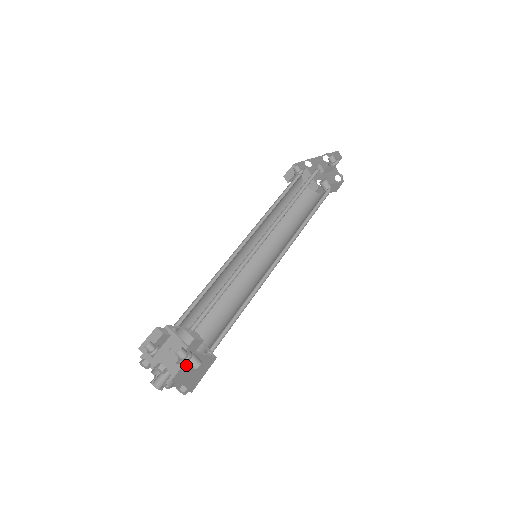
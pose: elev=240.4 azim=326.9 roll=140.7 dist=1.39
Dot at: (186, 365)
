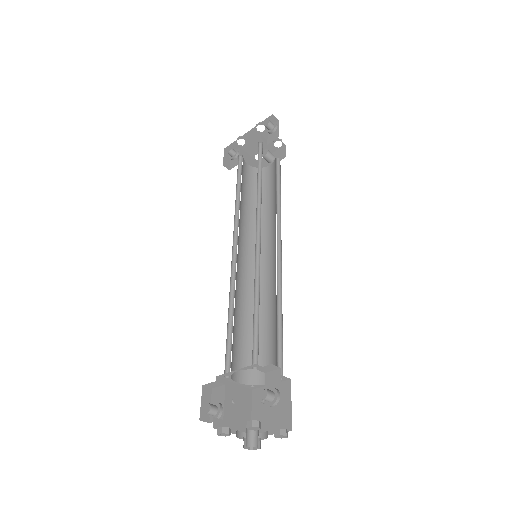
Dot at: (256, 407)
